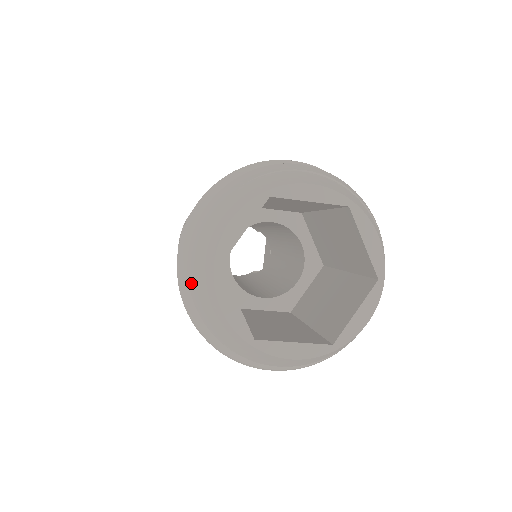
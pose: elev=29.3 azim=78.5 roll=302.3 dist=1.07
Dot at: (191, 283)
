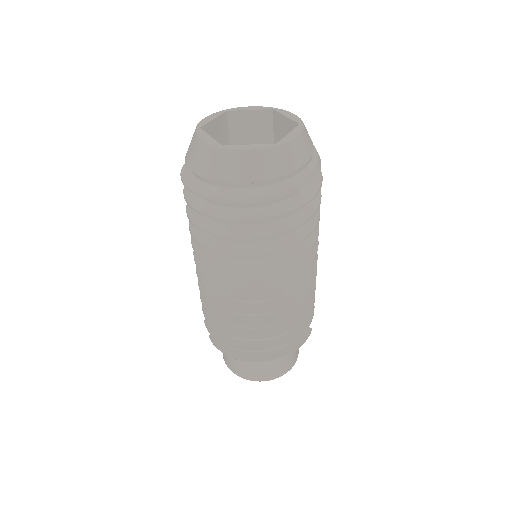
Dot at: (186, 160)
